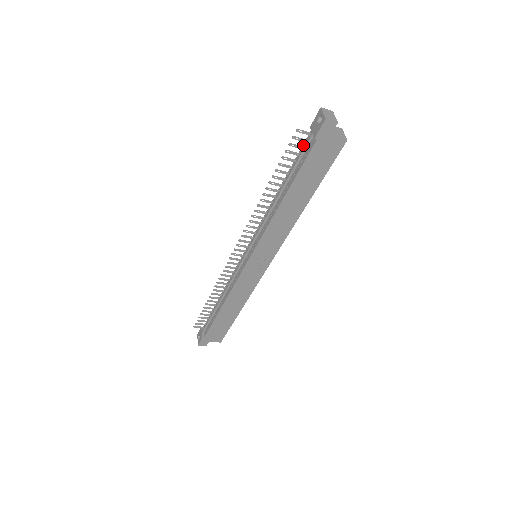
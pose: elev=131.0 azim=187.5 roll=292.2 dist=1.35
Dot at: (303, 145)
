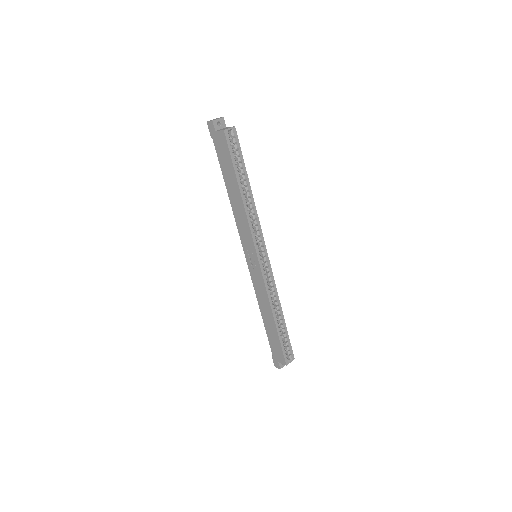
Dot at: occluded
